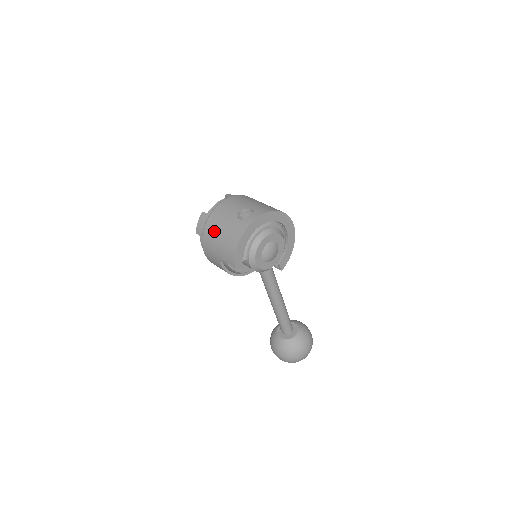
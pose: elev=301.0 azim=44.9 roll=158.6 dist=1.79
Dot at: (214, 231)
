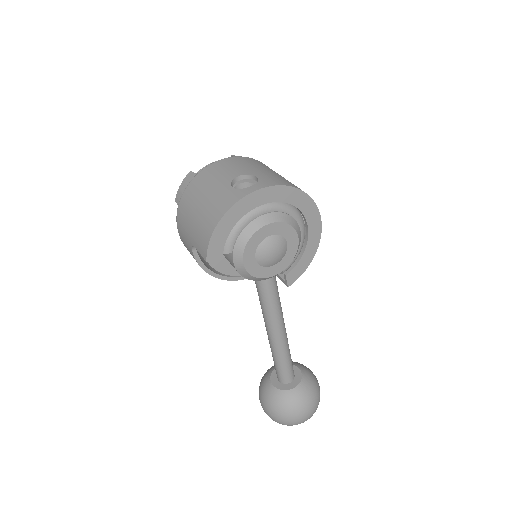
Dot at: (193, 199)
